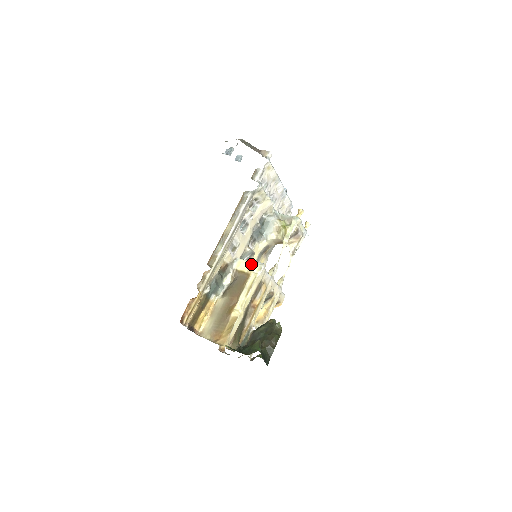
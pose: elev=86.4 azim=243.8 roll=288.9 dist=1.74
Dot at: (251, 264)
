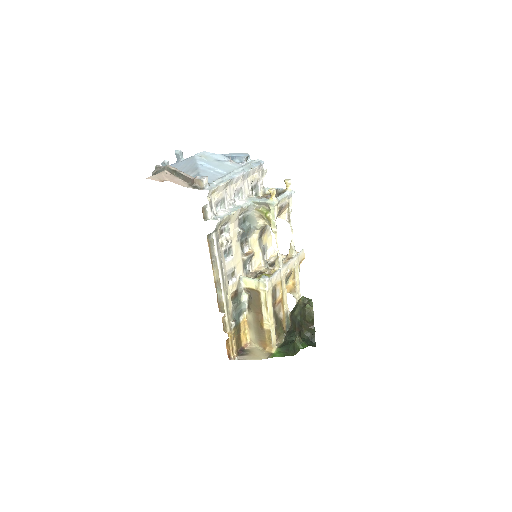
Dot at: (255, 282)
